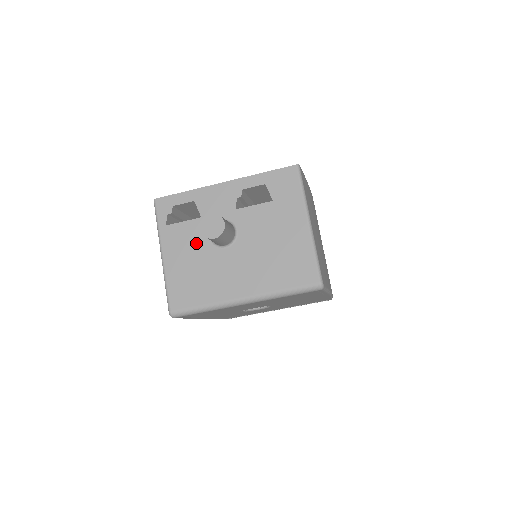
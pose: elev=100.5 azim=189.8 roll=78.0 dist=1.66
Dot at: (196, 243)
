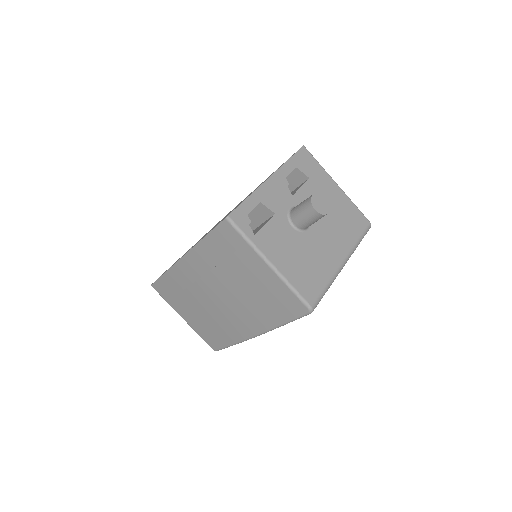
Dot at: (287, 237)
